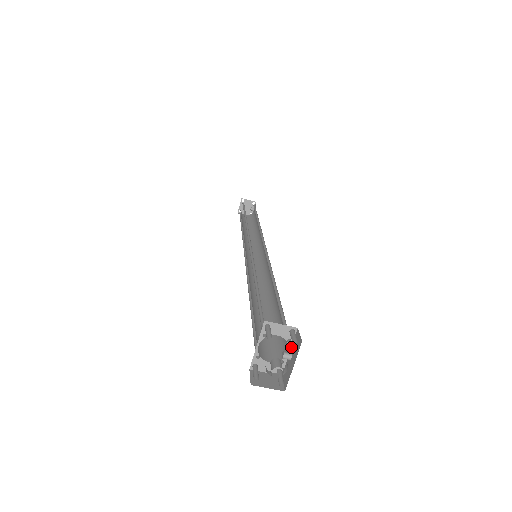
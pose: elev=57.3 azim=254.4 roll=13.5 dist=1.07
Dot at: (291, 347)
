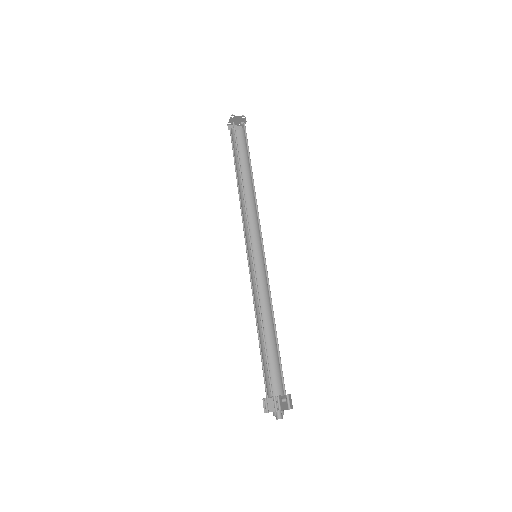
Dot at: occluded
